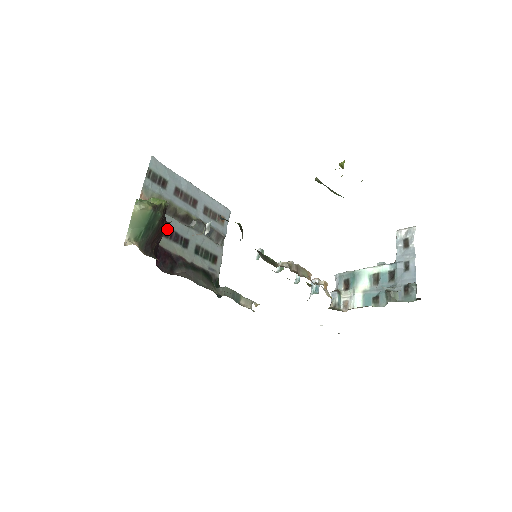
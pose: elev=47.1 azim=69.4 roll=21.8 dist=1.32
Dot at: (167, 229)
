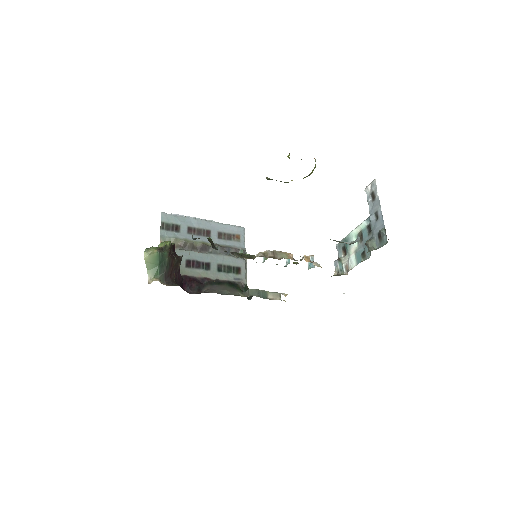
Dot at: (188, 261)
